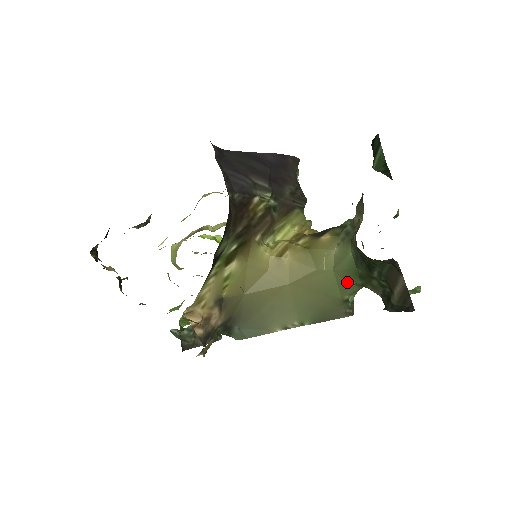
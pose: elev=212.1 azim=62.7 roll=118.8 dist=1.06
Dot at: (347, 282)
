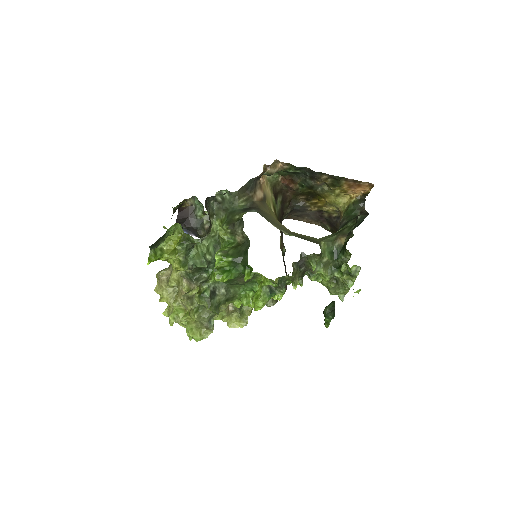
Dot at: (326, 238)
